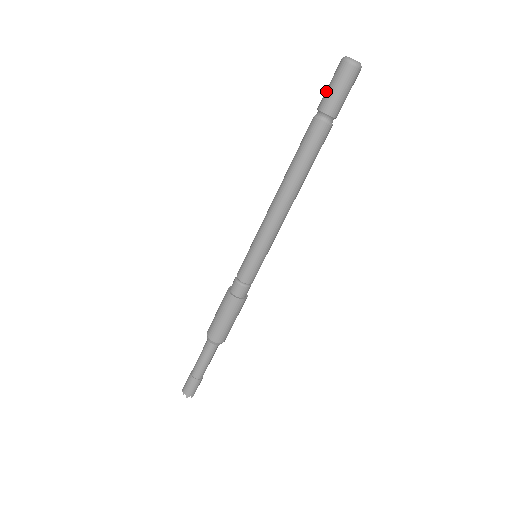
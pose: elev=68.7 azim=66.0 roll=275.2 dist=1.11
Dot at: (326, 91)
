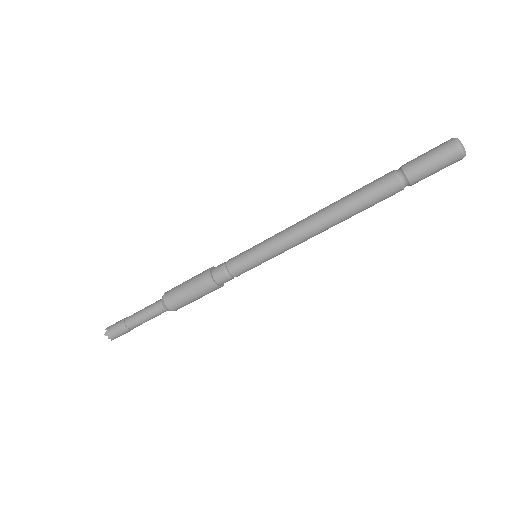
Dot at: occluded
